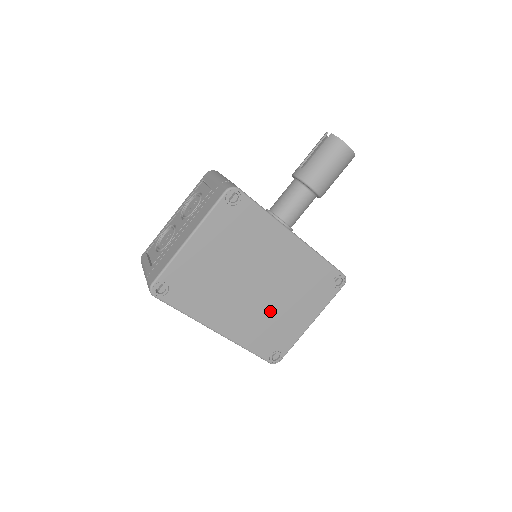
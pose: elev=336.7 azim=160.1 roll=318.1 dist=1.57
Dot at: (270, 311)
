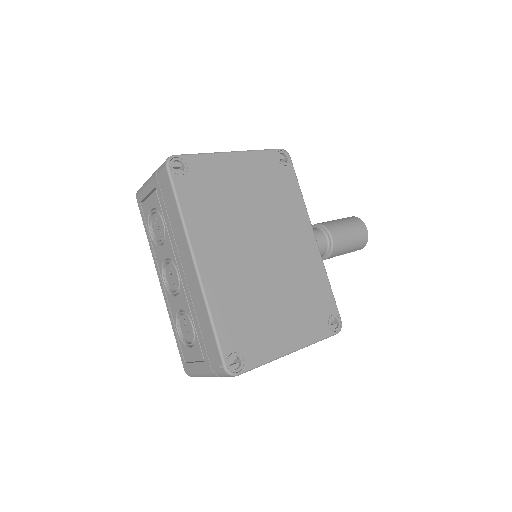
Dot at: (259, 292)
